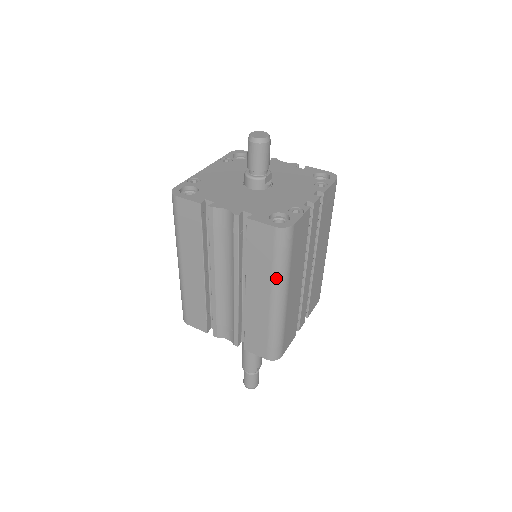
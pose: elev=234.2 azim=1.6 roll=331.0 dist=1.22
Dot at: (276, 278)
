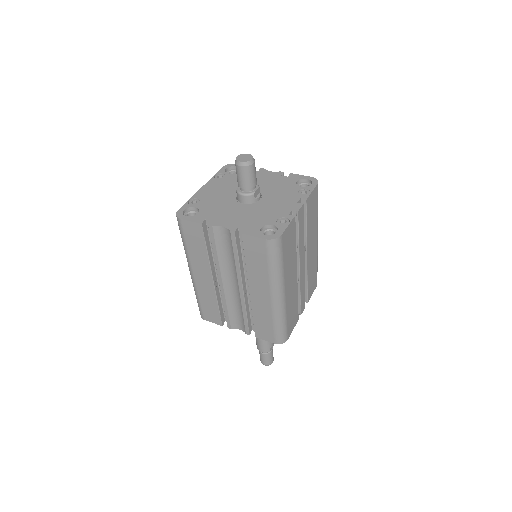
Dot at: (273, 279)
